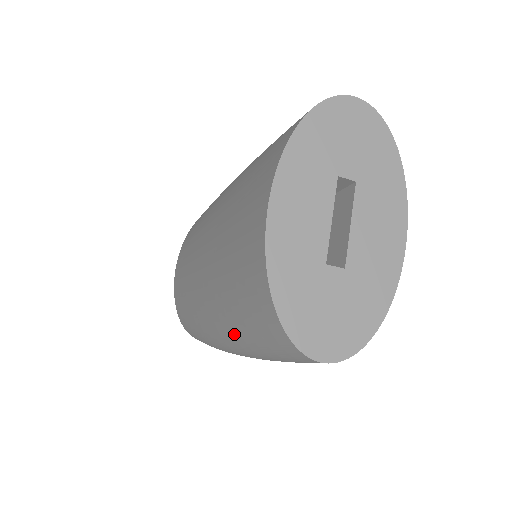
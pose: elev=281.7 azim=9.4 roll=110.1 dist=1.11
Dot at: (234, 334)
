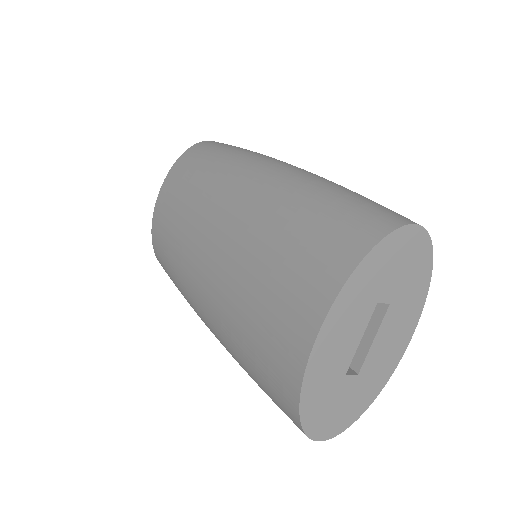
Dot at: (237, 359)
